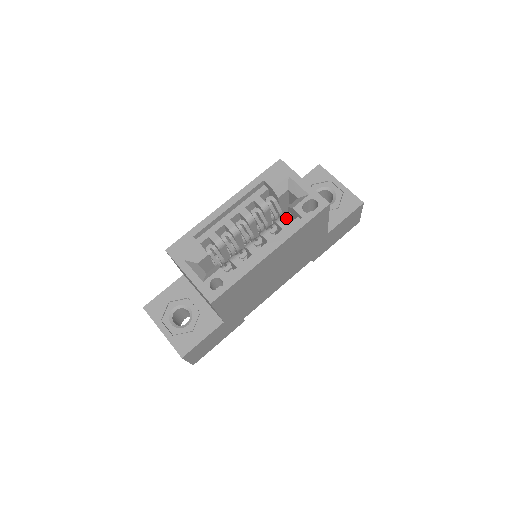
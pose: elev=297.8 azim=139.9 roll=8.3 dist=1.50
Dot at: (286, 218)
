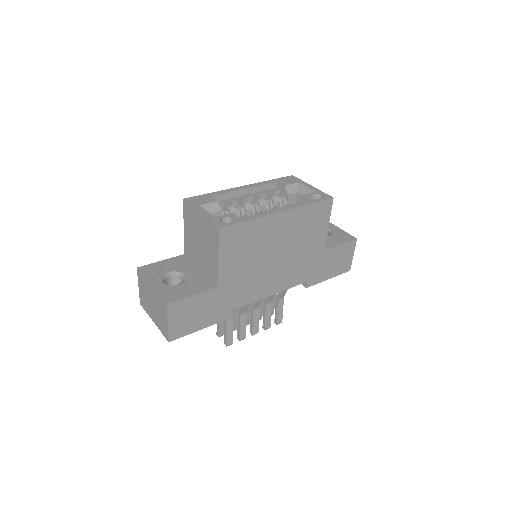
Dot at: occluded
